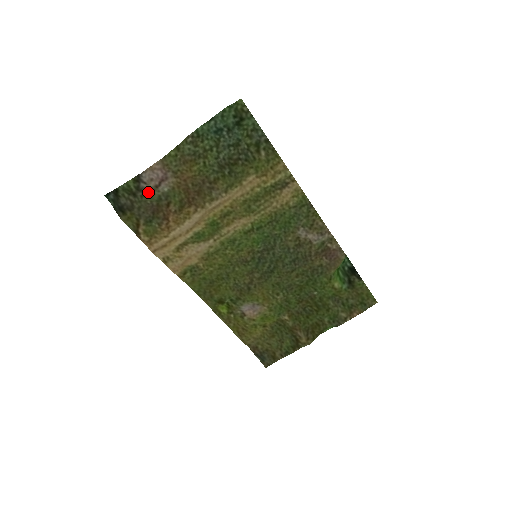
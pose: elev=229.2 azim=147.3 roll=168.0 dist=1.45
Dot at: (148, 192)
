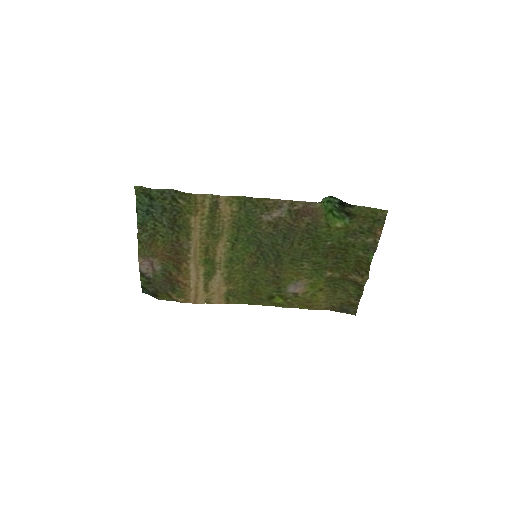
Dot at: (154, 276)
